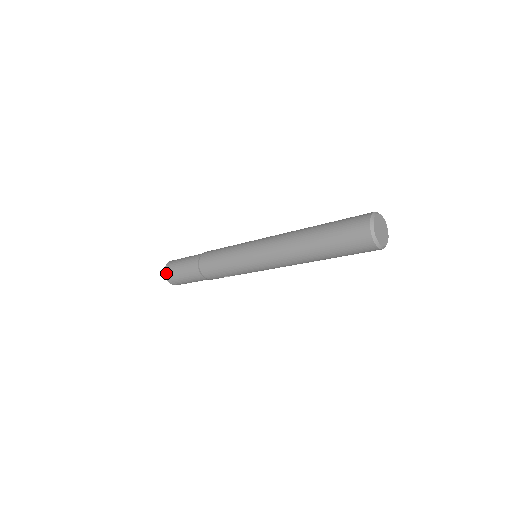
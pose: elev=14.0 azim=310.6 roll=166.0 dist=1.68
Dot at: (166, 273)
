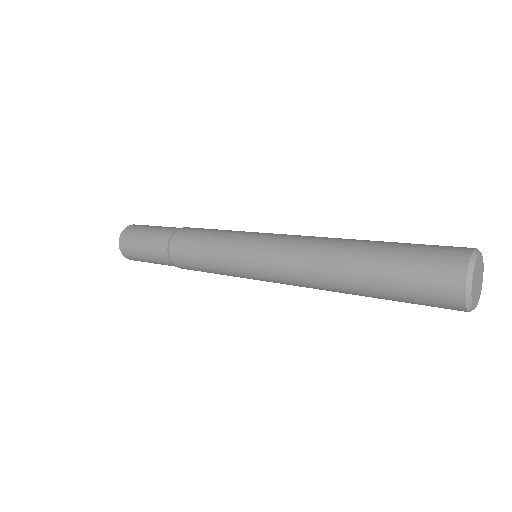
Dot at: (126, 257)
